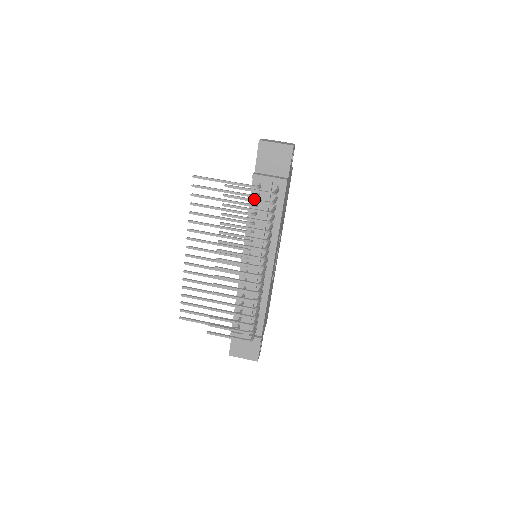
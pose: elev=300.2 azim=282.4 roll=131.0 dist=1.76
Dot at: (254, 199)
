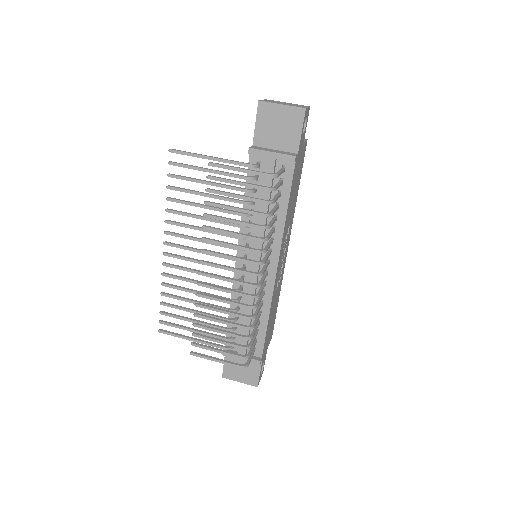
Dot at: (248, 183)
